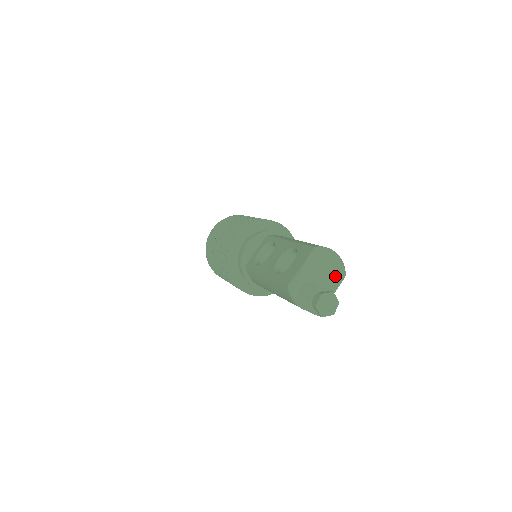
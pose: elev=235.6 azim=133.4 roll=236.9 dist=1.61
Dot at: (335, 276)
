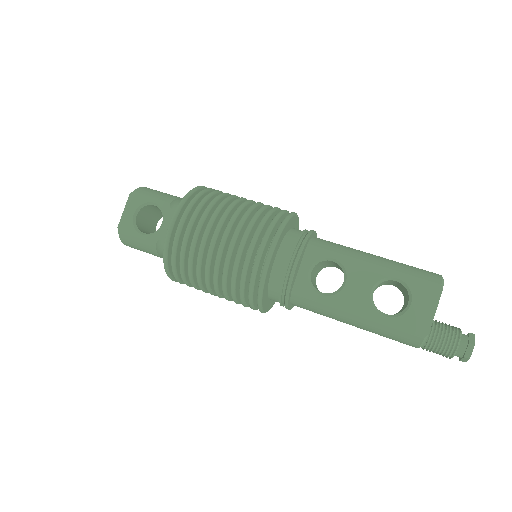
Dot at: occluded
